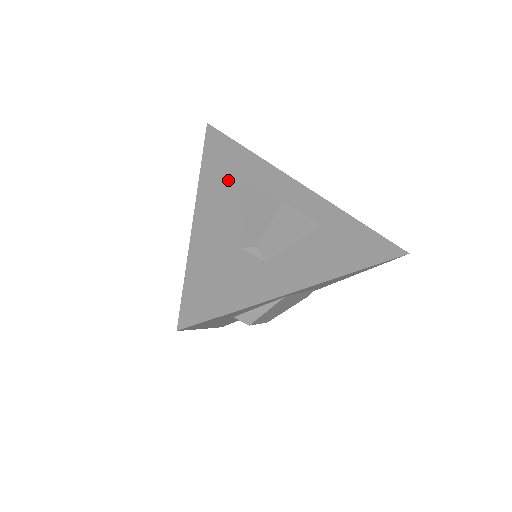
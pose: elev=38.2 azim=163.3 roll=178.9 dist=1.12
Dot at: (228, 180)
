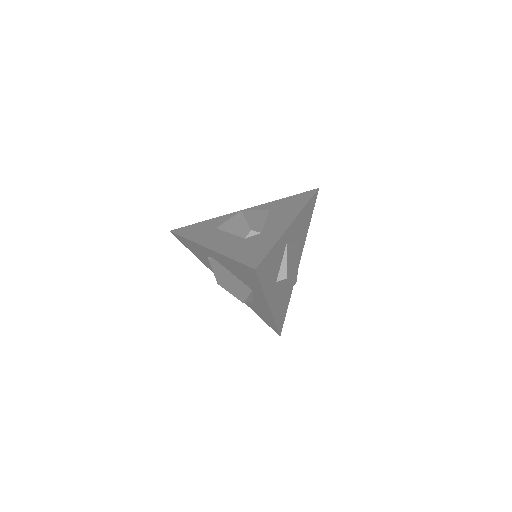
Dot at: (207, 233)
